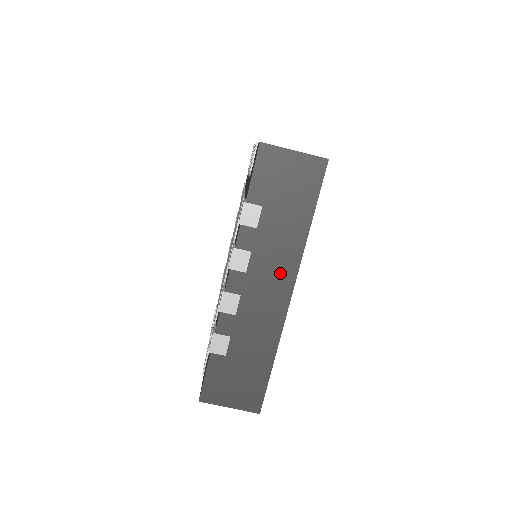
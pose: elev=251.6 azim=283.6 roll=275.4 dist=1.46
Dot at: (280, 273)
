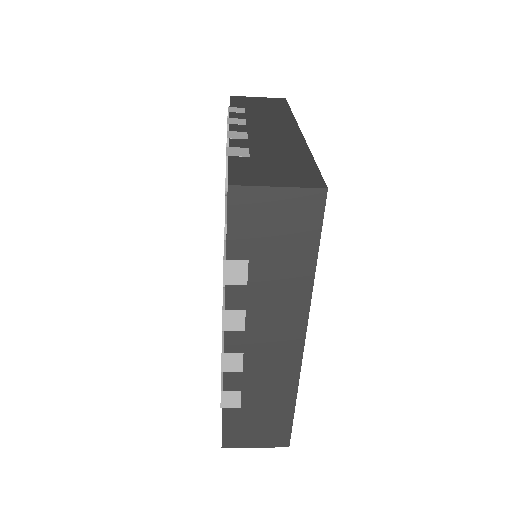
Dot at: occluded
